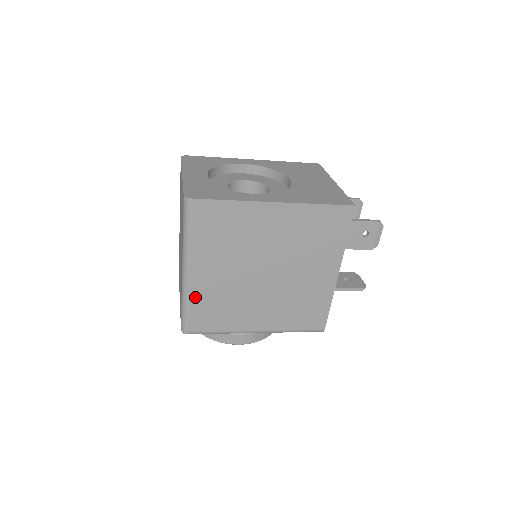
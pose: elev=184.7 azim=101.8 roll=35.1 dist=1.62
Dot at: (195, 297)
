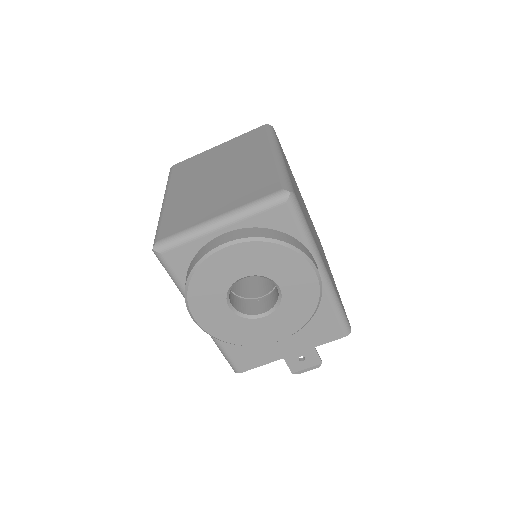
Dot at: occluded
